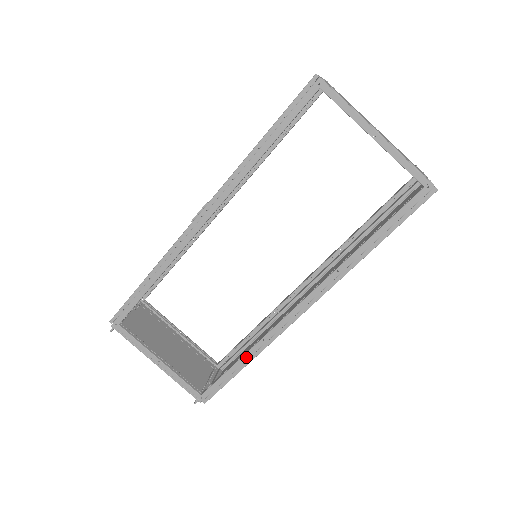
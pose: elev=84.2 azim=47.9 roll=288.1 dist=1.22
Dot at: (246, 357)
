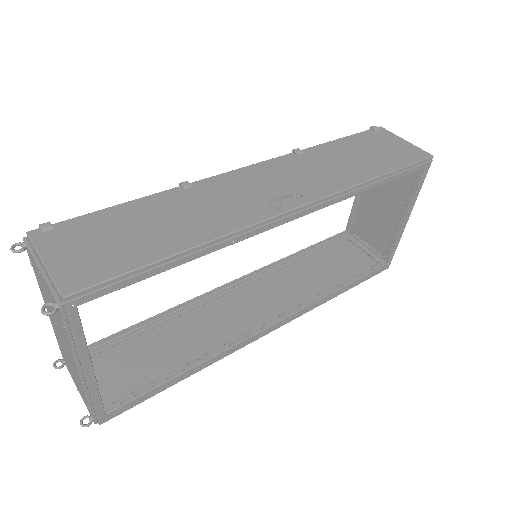
Dot at: (196, 368)
